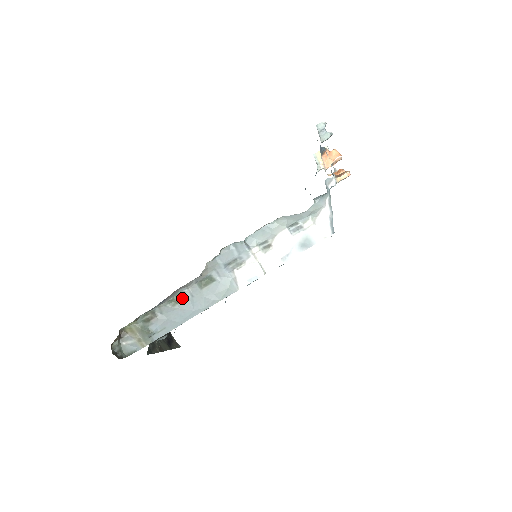
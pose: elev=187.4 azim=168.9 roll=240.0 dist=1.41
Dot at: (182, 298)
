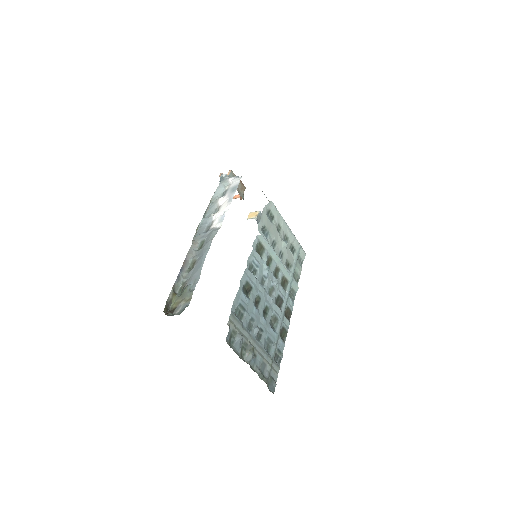
Dot at: (194, 263)
